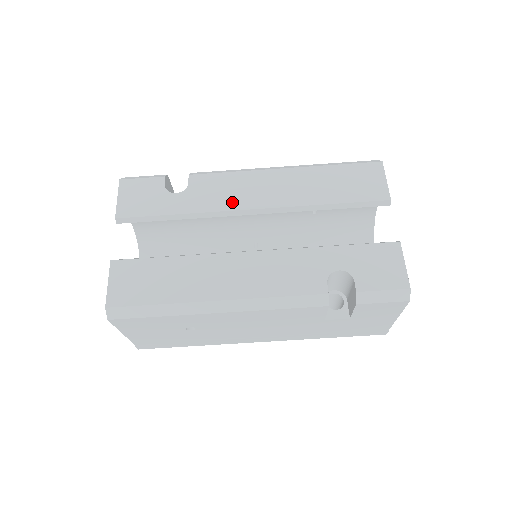
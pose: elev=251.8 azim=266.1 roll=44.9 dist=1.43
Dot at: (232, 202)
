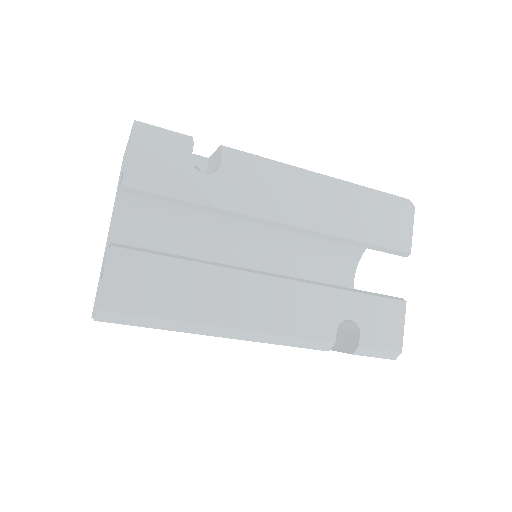
Dot at: (265, 208)
